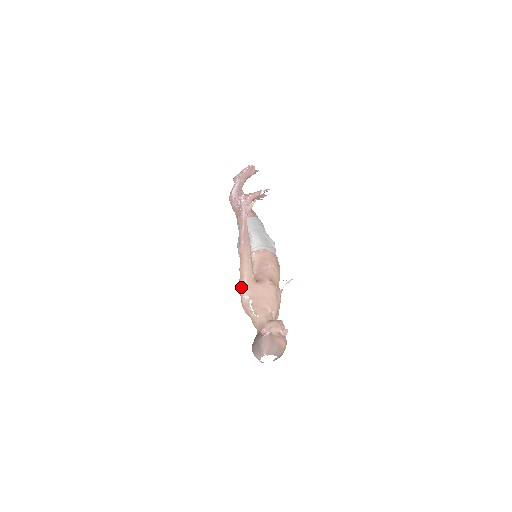
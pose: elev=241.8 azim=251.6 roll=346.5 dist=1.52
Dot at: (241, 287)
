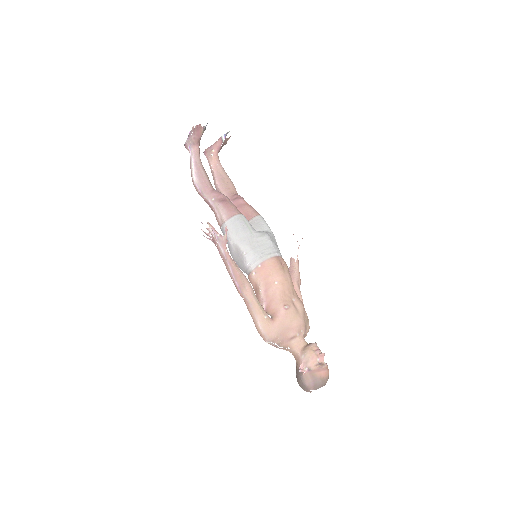
Dot at: (260, 334)
